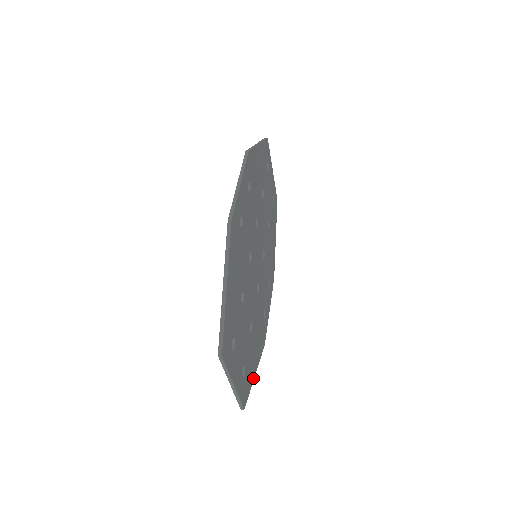
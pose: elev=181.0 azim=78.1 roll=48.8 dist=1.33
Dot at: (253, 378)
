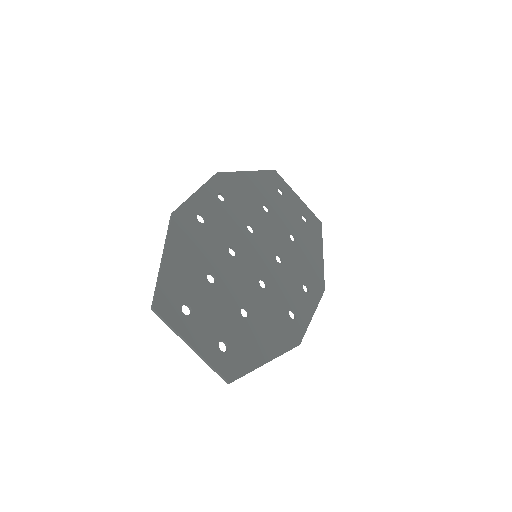
Dot at: (260, 364)
